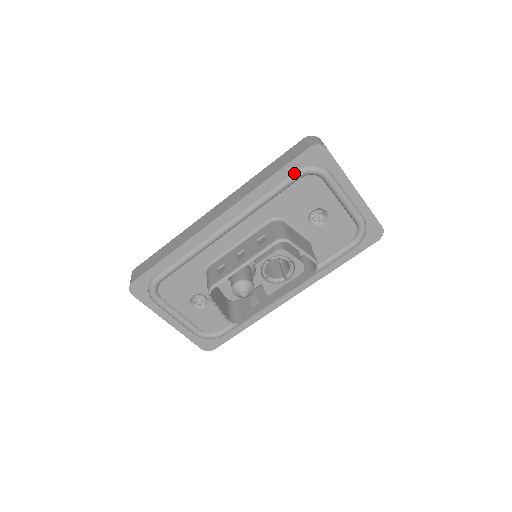
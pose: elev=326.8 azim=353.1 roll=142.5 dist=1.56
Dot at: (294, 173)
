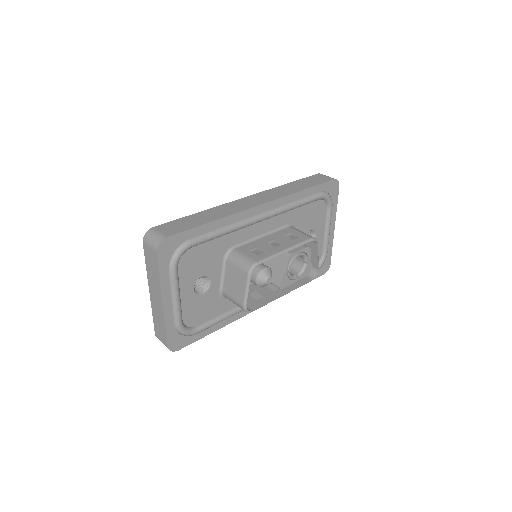
Dot at: (320, 193)
